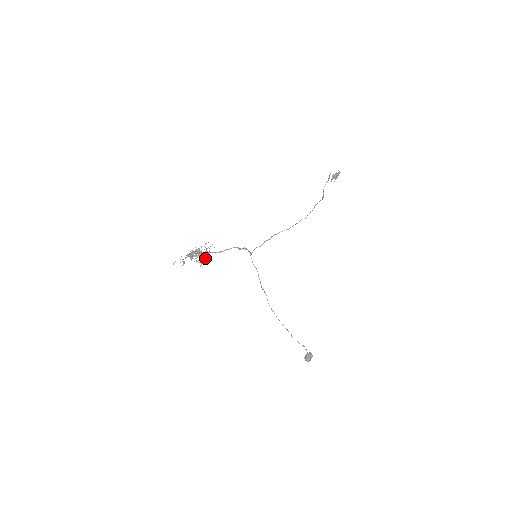
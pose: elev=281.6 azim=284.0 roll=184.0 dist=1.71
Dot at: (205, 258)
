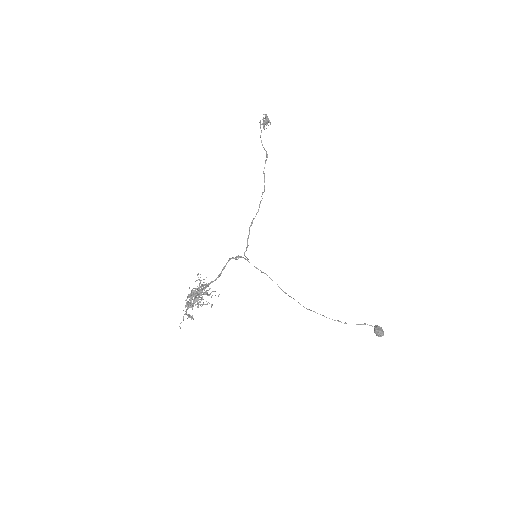
Dot at: (211, 292)
